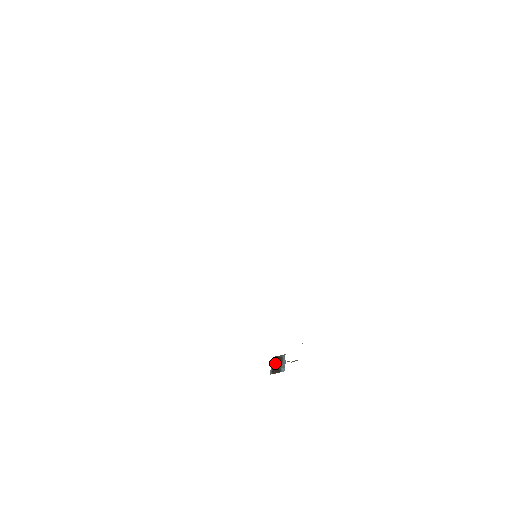
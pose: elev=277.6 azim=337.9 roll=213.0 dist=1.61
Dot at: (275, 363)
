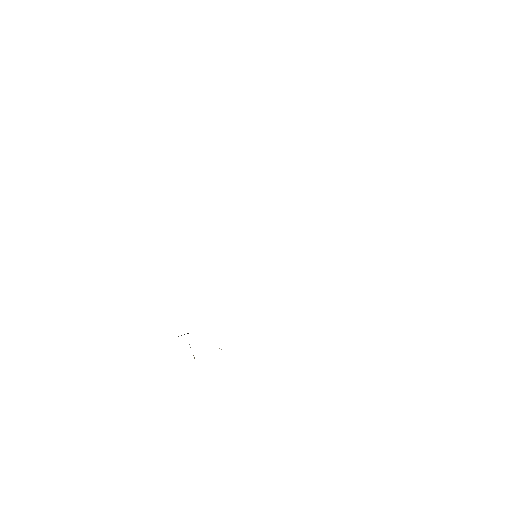
Dot at: (181, 335)
